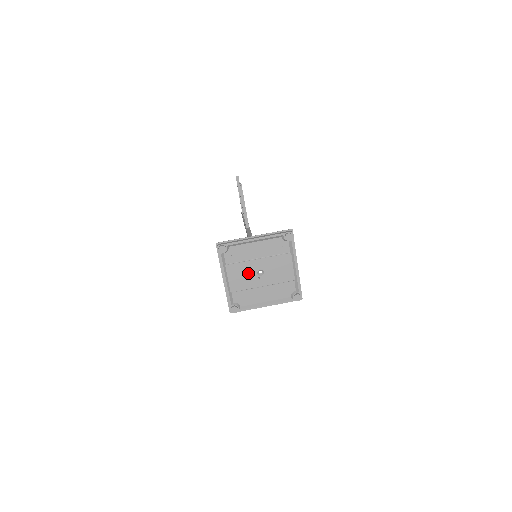
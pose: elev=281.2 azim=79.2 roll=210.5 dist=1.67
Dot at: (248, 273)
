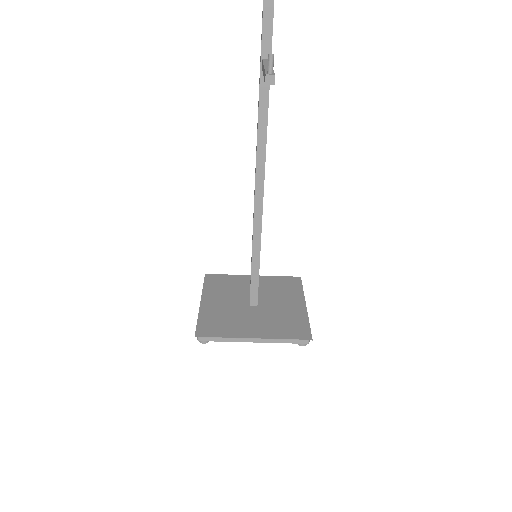
Dot at: (236, 308)
